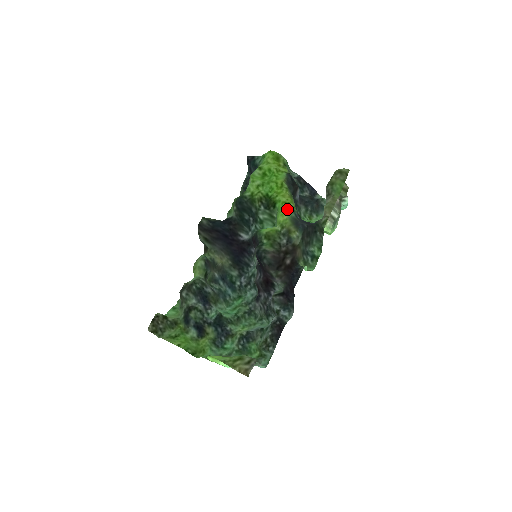
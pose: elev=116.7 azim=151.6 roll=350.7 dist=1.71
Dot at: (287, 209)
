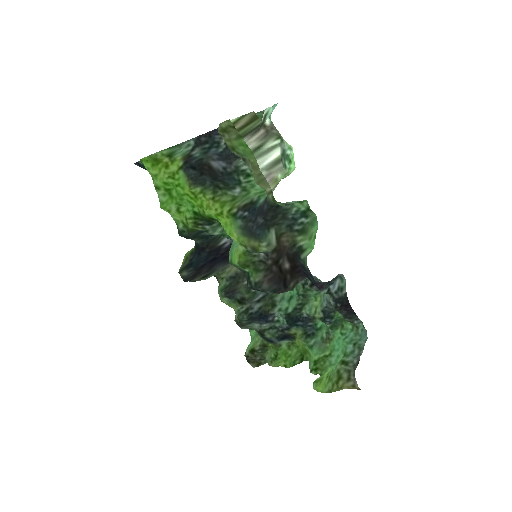
Dot at: (227, 222)
